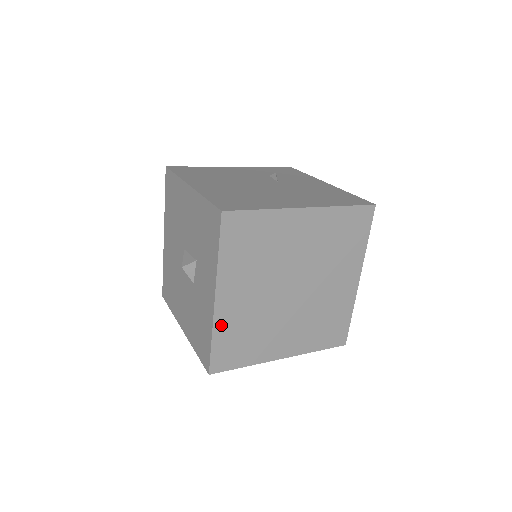
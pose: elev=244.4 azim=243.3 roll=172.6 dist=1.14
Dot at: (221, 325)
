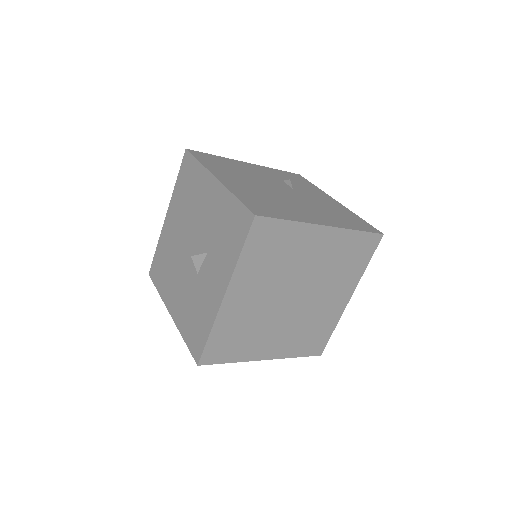
Dot at: (222, 321)
